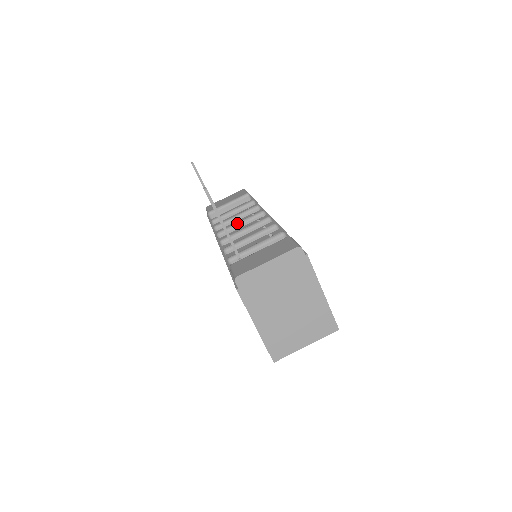
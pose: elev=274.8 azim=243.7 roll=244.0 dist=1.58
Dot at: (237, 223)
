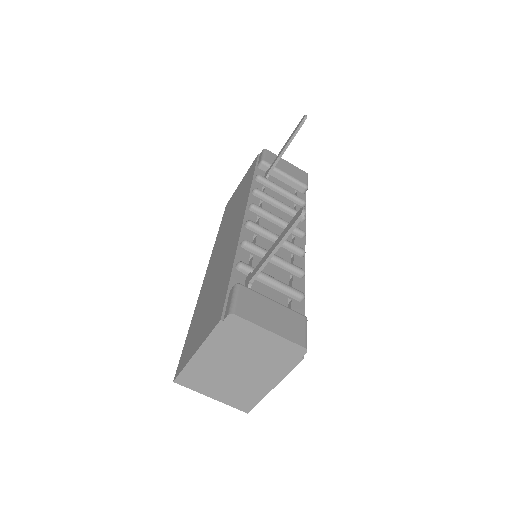
Dot at: (276, 217)
